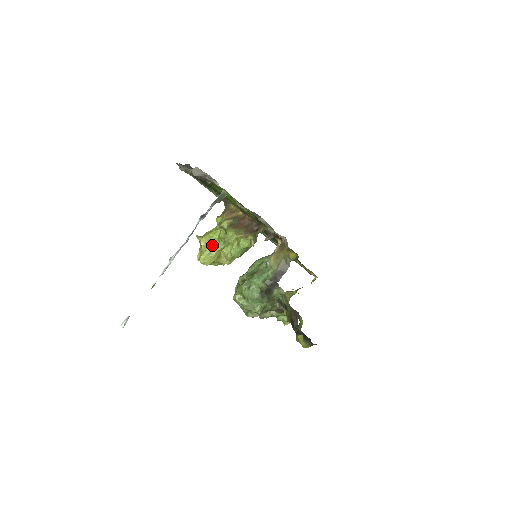
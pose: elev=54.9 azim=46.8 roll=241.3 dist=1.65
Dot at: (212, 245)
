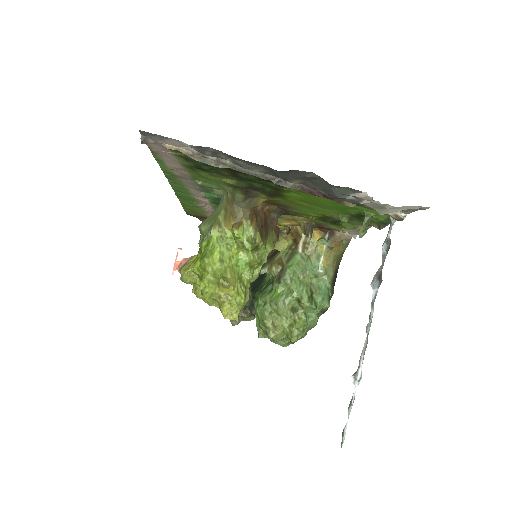
Dot at: (240, 281)
